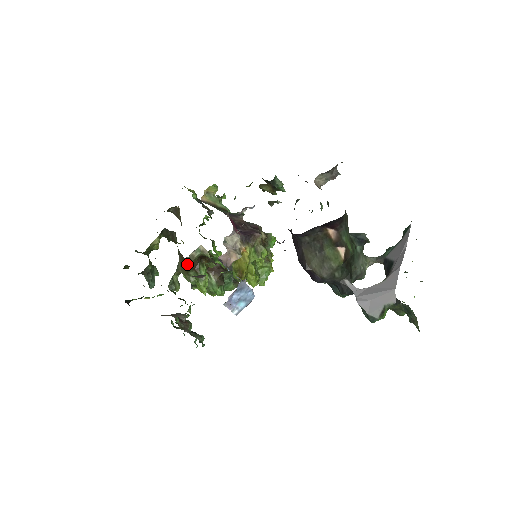
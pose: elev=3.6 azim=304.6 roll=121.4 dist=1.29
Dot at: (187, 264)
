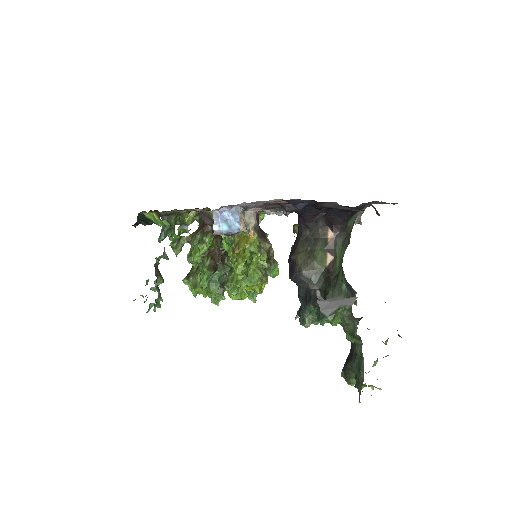
Dot at: (202, 227)
